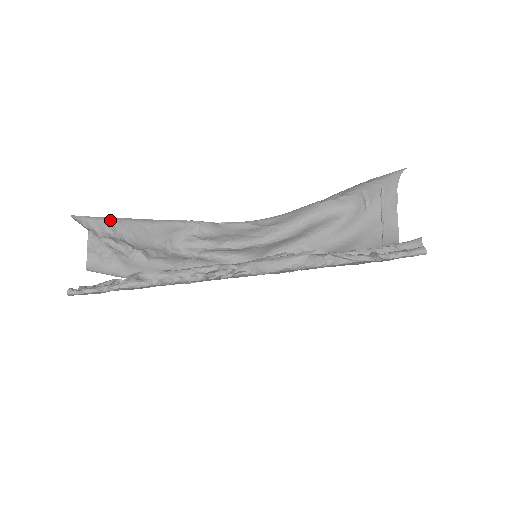
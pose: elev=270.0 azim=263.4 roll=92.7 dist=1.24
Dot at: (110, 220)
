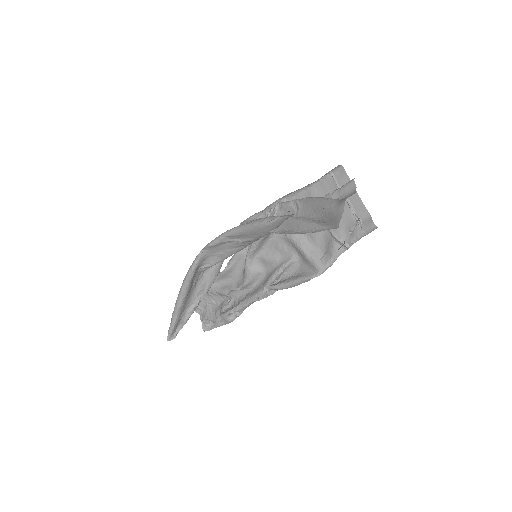
Dot at: (176, 321)
